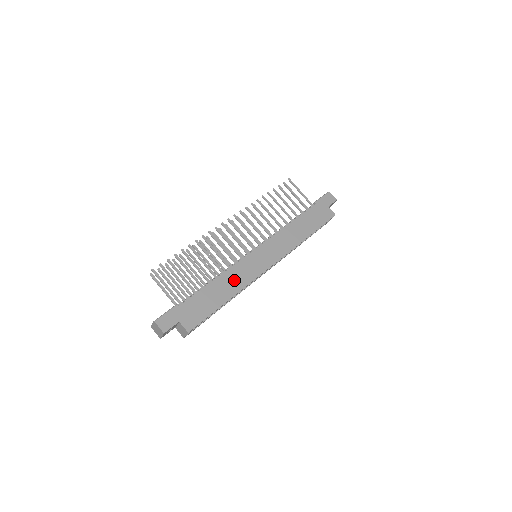
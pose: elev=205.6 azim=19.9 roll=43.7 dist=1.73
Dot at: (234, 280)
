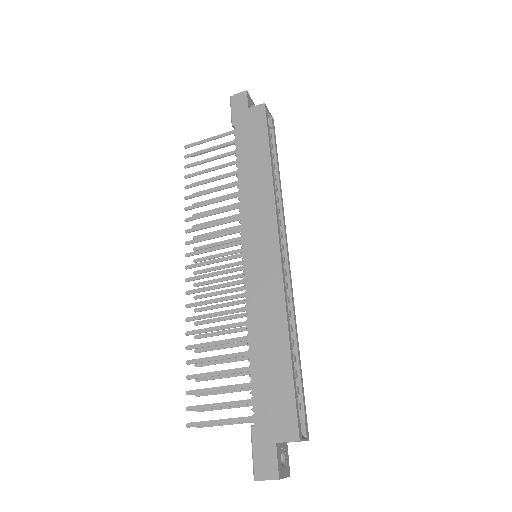
Dot at: (266, 315)
